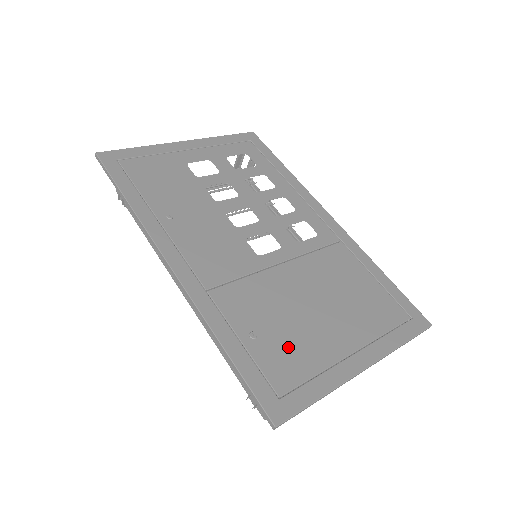
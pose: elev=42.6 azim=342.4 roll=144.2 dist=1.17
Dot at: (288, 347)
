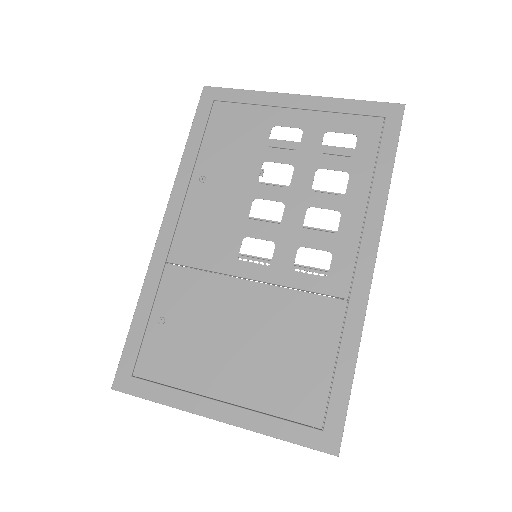
Dot at: (176, 350)
